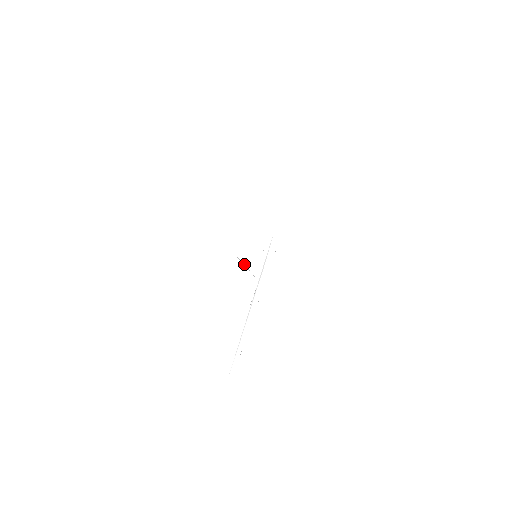
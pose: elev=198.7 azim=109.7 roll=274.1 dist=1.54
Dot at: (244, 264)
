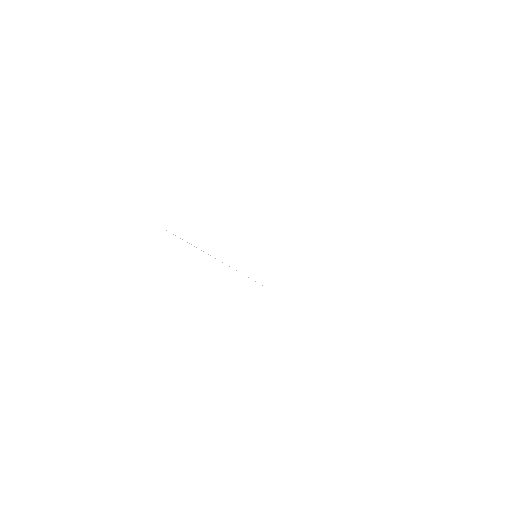
Dot at: occluded
